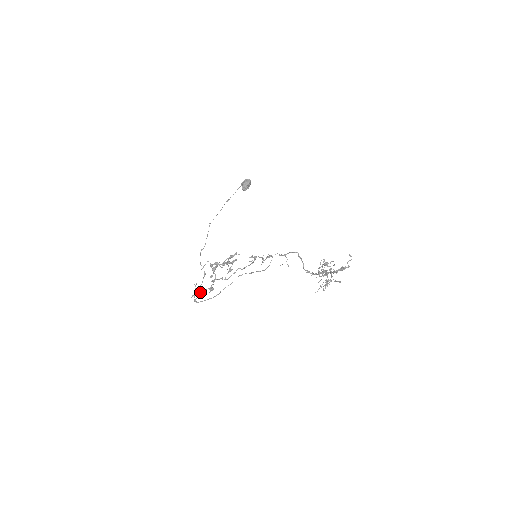
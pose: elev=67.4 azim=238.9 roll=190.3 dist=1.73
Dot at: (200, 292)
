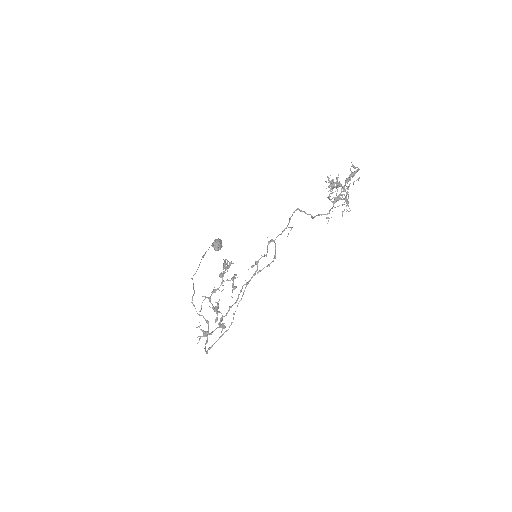
Dot at: (209, 333)
